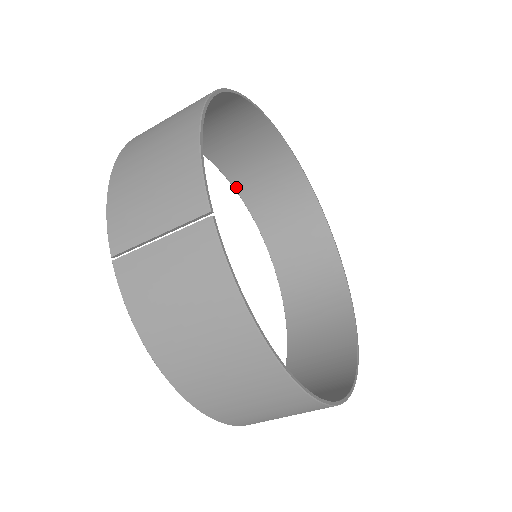
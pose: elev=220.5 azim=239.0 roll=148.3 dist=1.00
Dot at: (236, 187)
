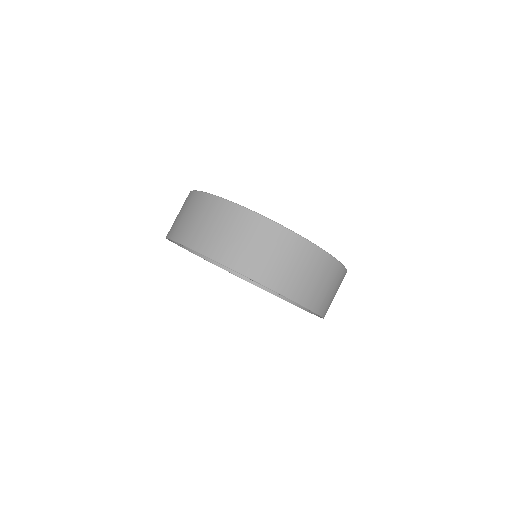
Dot at: (285, 299)
